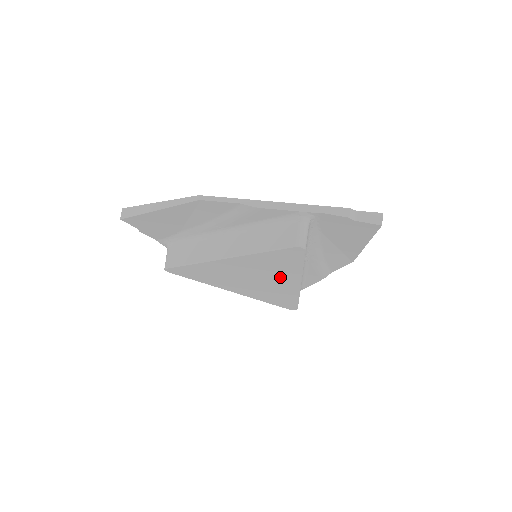
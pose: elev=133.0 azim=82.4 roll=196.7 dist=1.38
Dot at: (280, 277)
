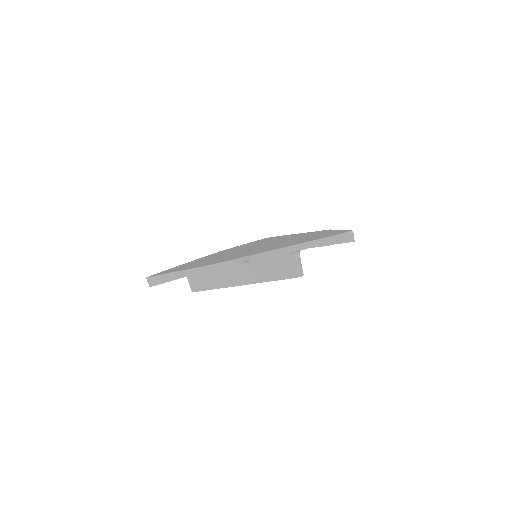
Dot at: occluded
